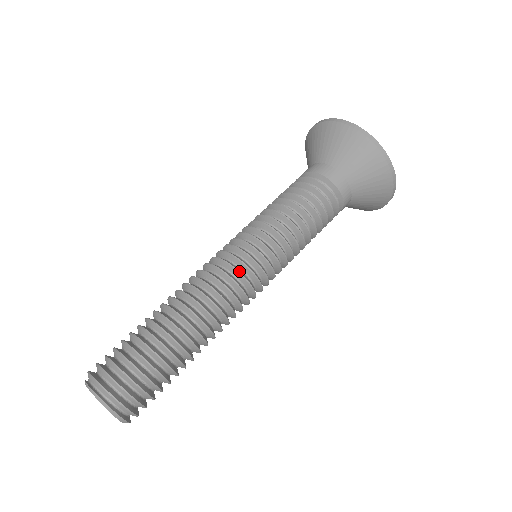
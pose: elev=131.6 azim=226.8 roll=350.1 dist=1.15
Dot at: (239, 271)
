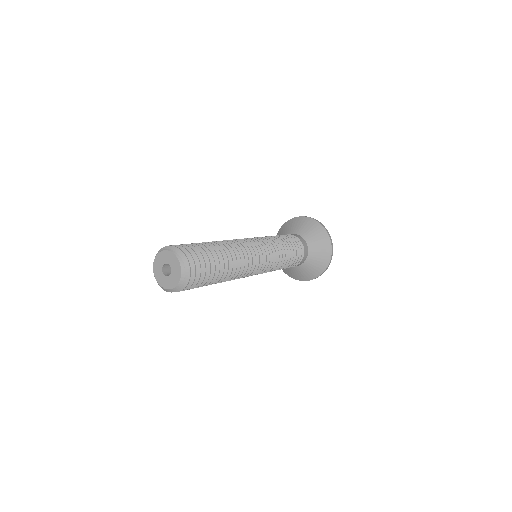
Dot at: (259, 253)
